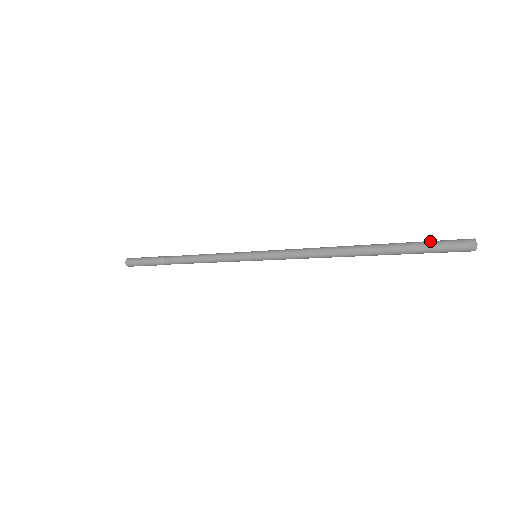
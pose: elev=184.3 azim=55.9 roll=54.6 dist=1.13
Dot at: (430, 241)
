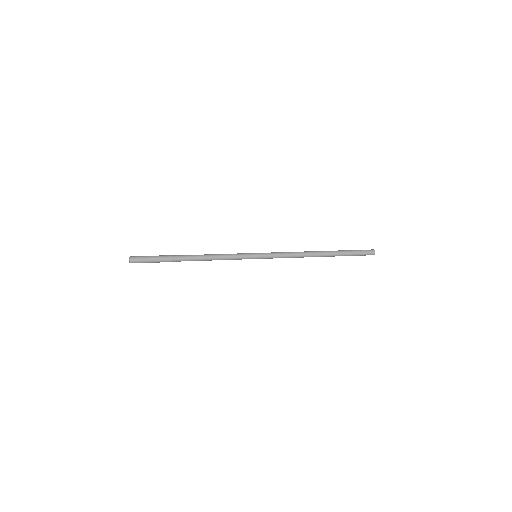
Dot at: (356, 250)
